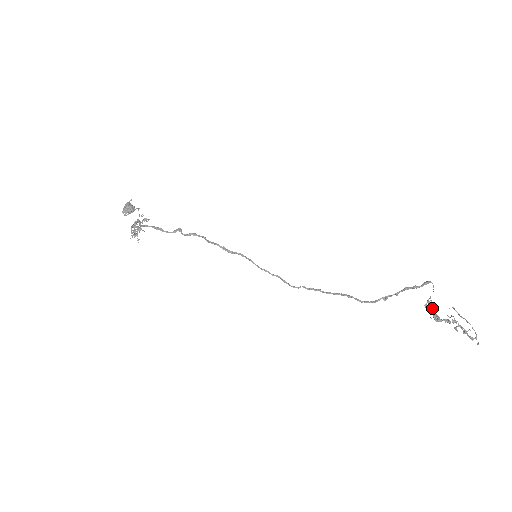
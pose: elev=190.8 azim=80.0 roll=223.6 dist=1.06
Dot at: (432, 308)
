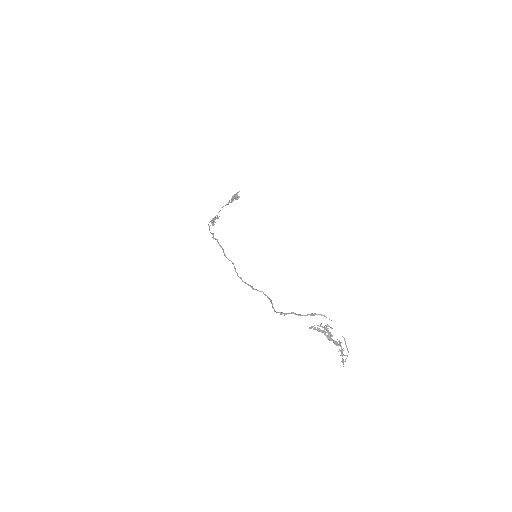
Dot at: (319, 330)
